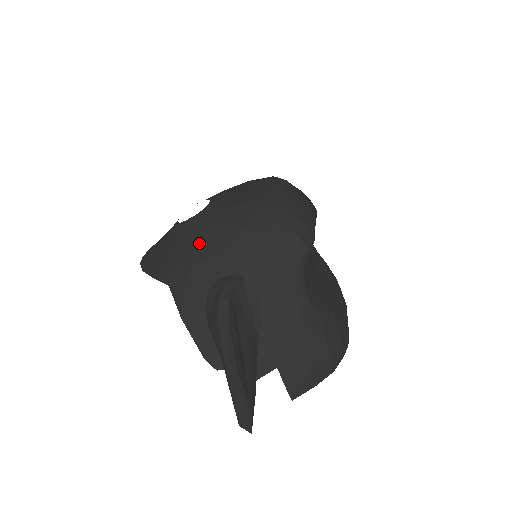
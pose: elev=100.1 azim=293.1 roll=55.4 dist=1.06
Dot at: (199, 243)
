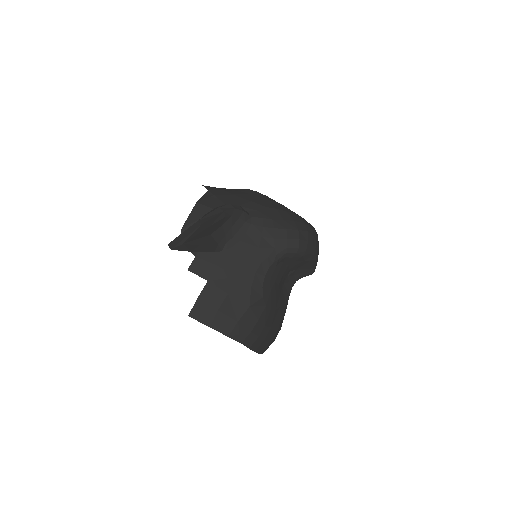
Dot at: (246, 194)
